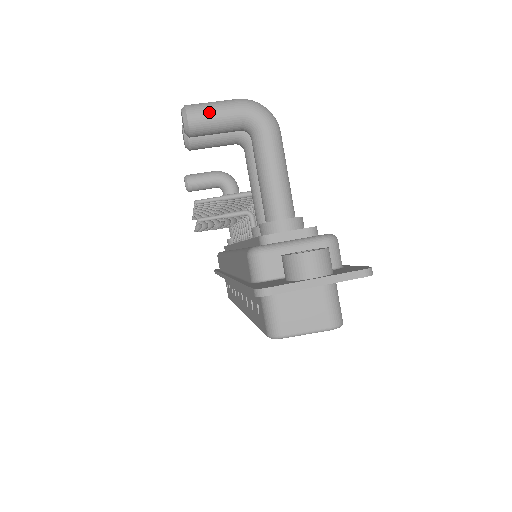
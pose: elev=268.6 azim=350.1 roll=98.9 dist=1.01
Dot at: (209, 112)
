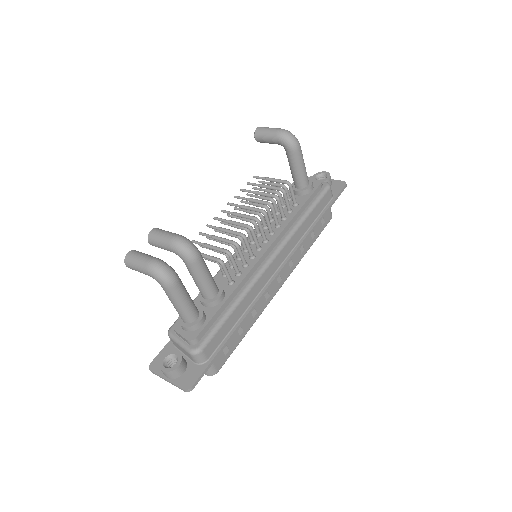
Dot at: (134, 268)
